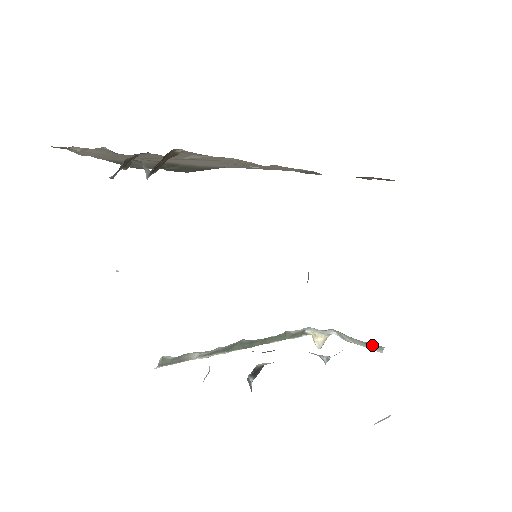
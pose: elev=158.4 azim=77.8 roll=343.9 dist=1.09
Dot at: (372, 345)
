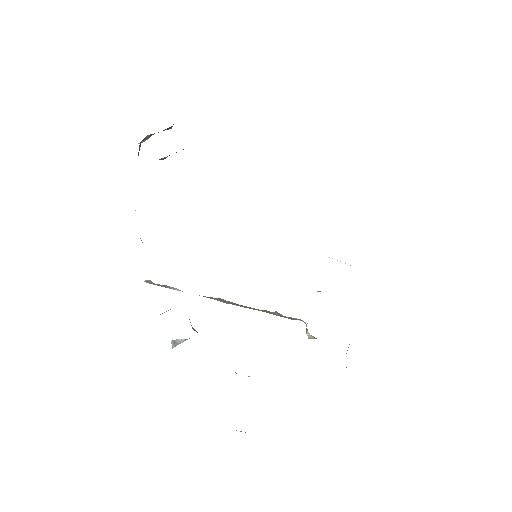
Dot at: occluded
